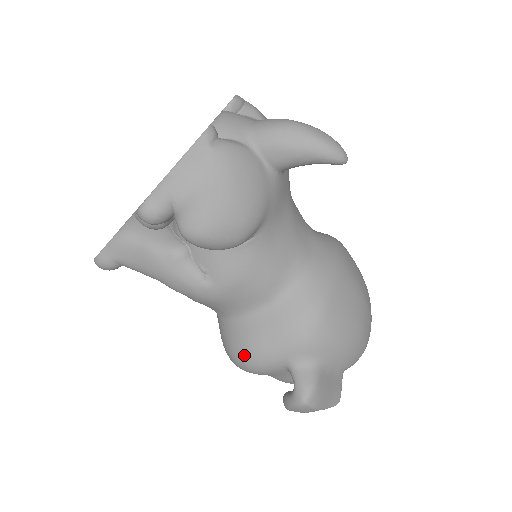
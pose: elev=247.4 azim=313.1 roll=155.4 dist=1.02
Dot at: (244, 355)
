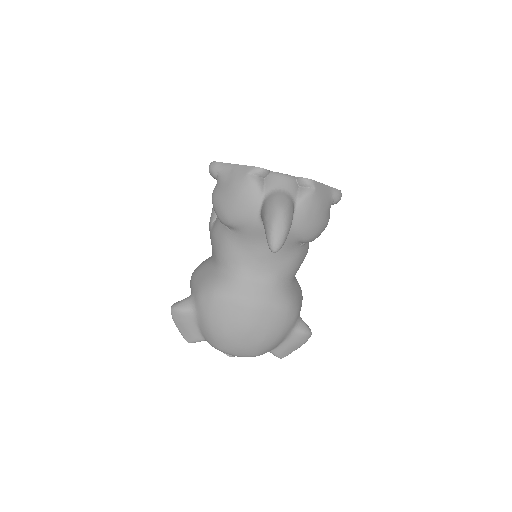
Dot at: (195, 270)
